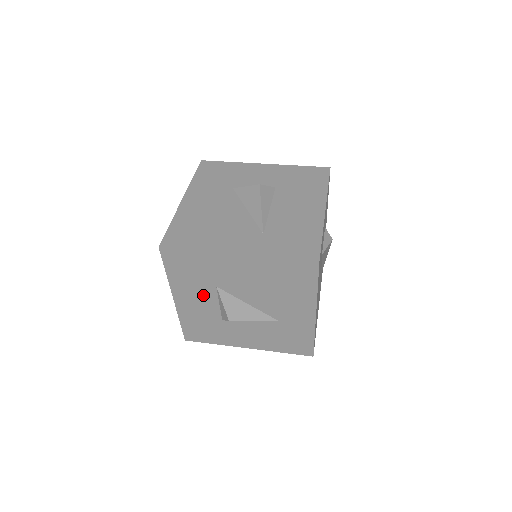
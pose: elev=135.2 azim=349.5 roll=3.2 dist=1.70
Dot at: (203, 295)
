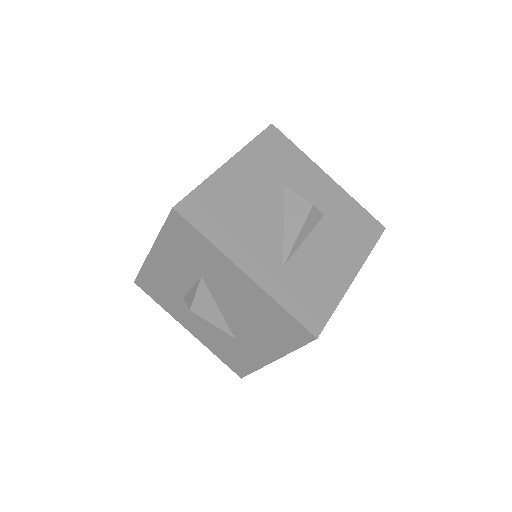
Dot at: (182, 271)
